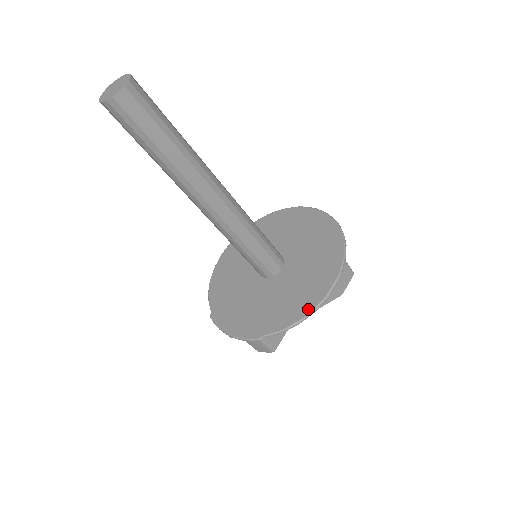
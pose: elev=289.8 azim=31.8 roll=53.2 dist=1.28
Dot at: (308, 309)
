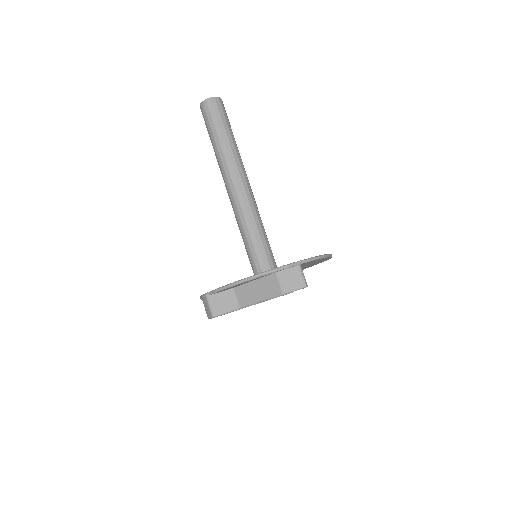
Dot at: (243, 279)
